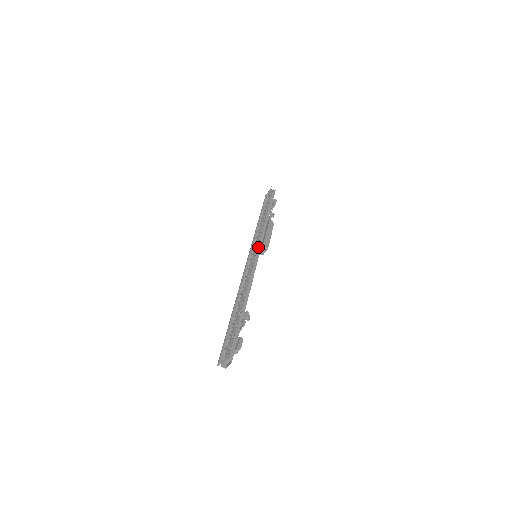
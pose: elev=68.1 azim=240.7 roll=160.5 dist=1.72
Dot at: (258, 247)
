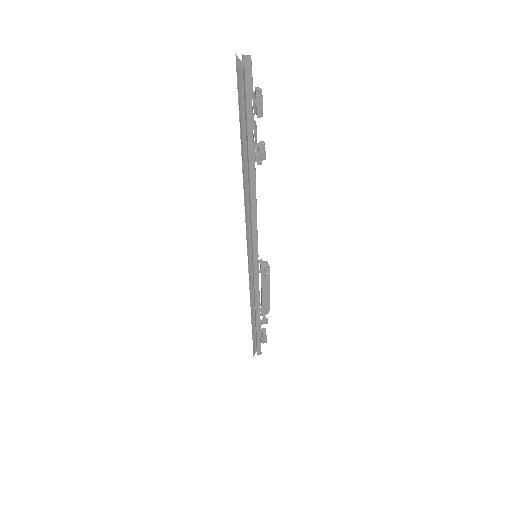
Dot at: occluded
